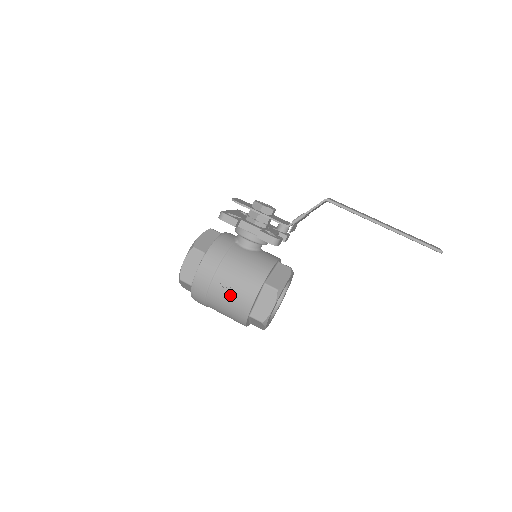
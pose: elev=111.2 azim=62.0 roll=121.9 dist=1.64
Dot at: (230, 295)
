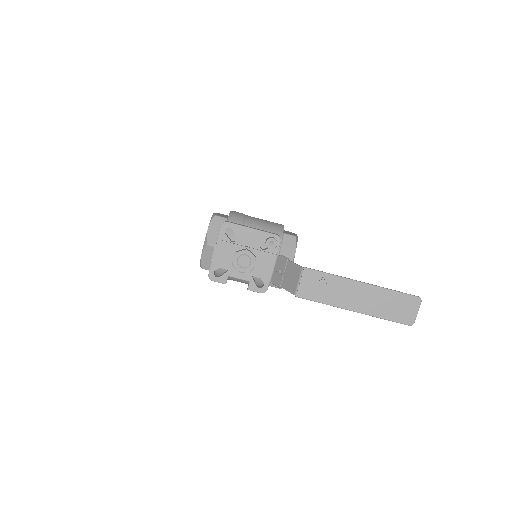
Dot at: occluded
